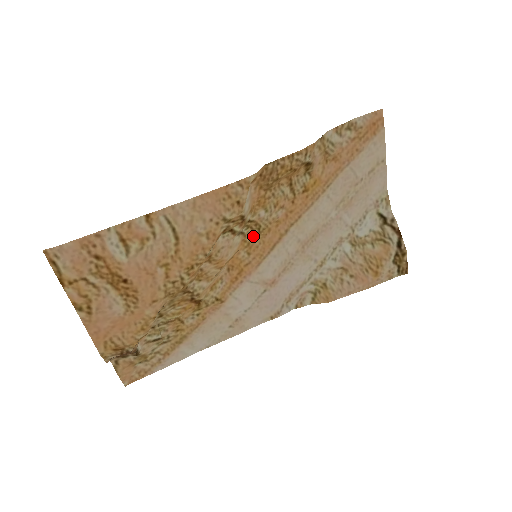
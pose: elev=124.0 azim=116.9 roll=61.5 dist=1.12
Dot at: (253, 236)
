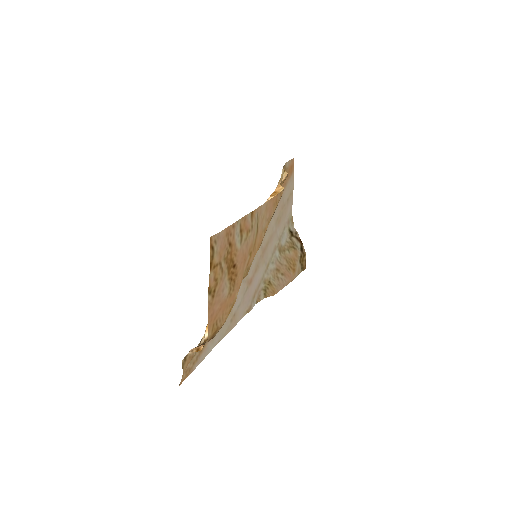
Dot at: occluded
